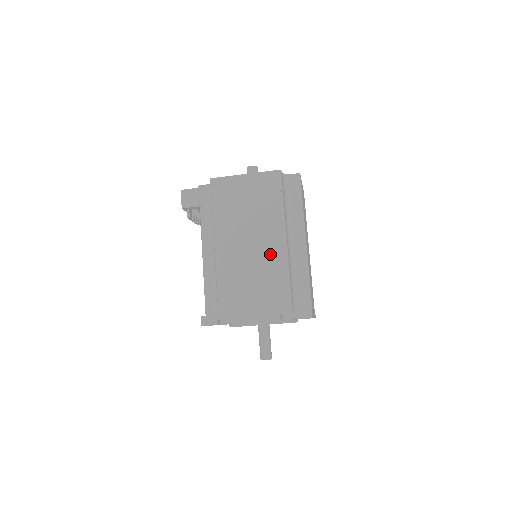
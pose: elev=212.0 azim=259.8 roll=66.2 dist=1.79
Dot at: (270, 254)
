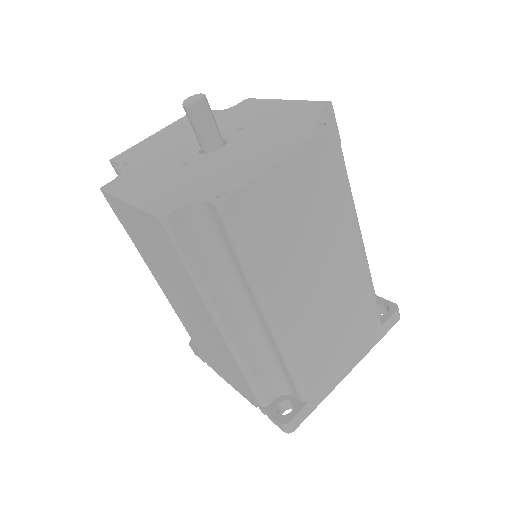
Dot at: (213, 336)
